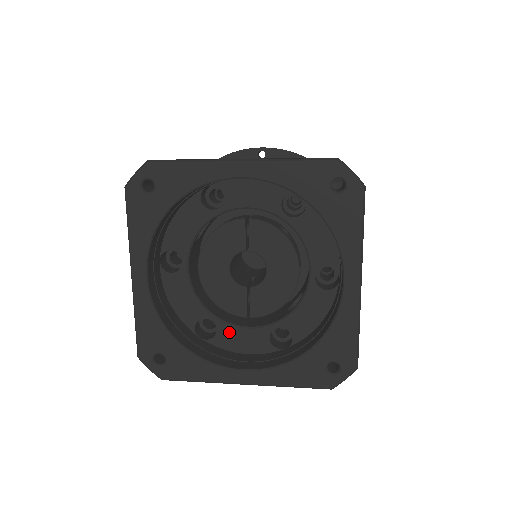
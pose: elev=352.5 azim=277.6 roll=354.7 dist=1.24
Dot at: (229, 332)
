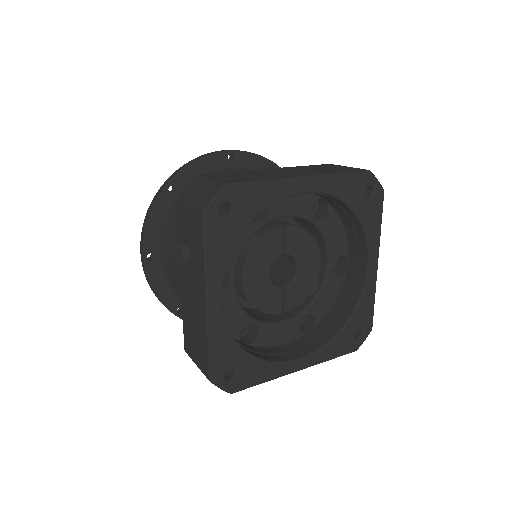
Dot at: (268, 331)
